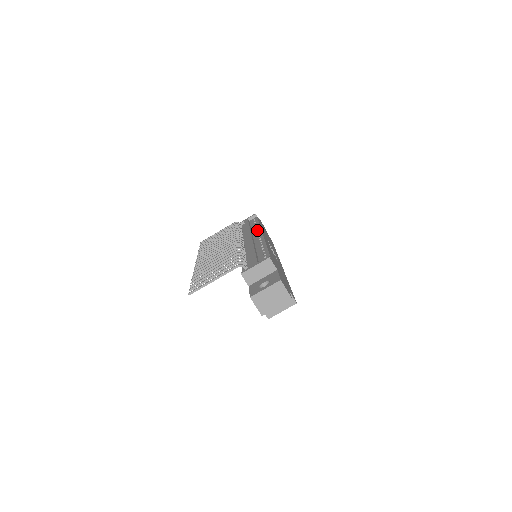
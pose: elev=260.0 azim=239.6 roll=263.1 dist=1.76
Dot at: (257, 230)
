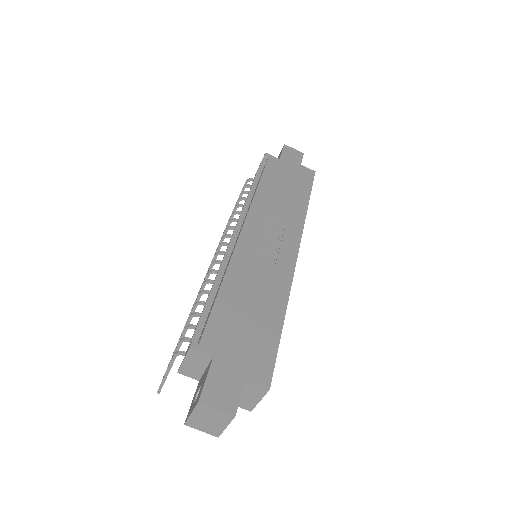
Dot at: occluded
